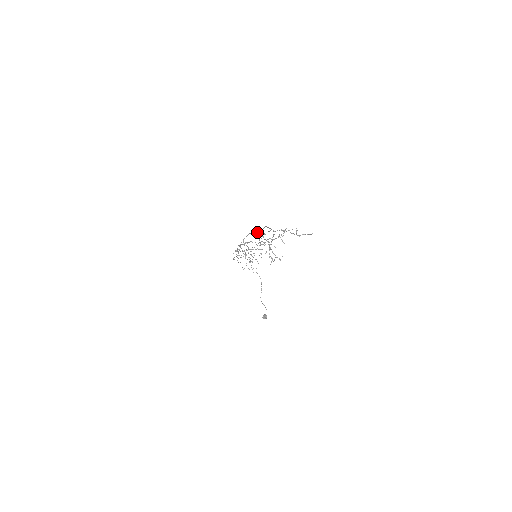
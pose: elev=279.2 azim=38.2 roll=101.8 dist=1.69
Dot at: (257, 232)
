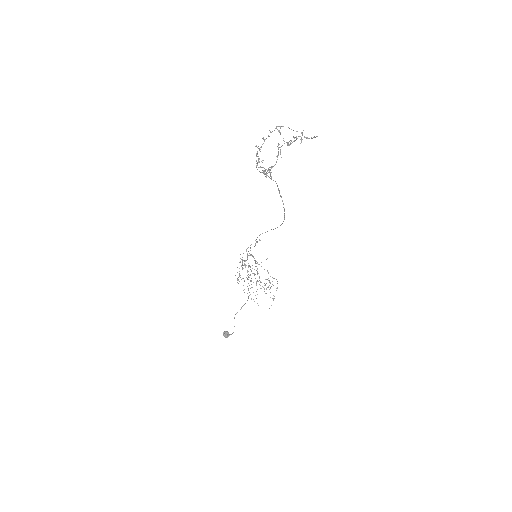
Dot at: (271, 229)
